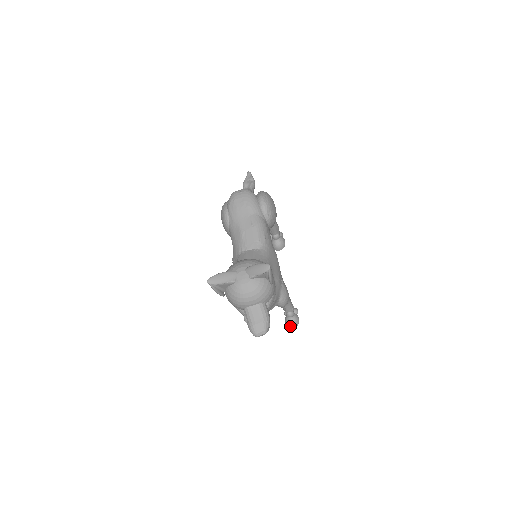
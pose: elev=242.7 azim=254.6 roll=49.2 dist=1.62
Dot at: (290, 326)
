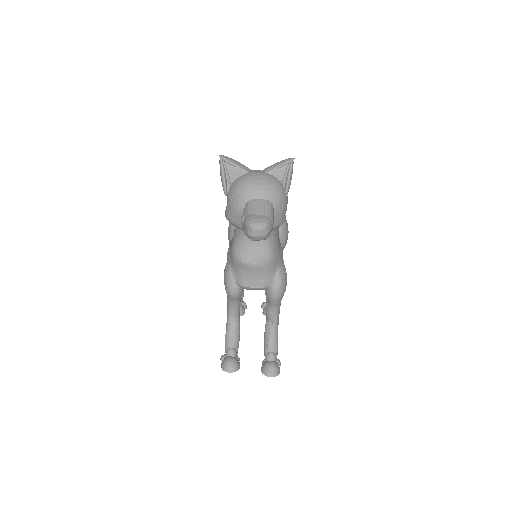
Dot at: (267, 372)
